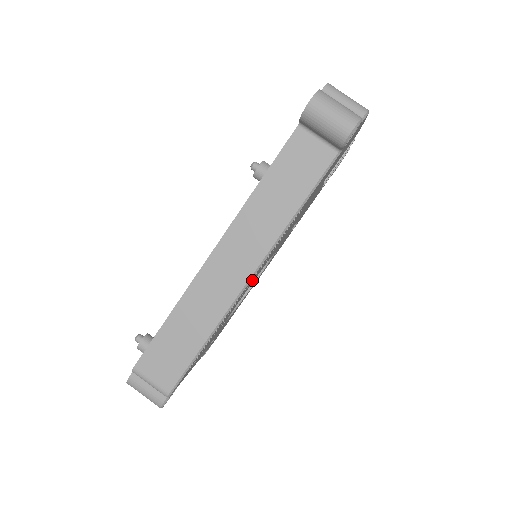
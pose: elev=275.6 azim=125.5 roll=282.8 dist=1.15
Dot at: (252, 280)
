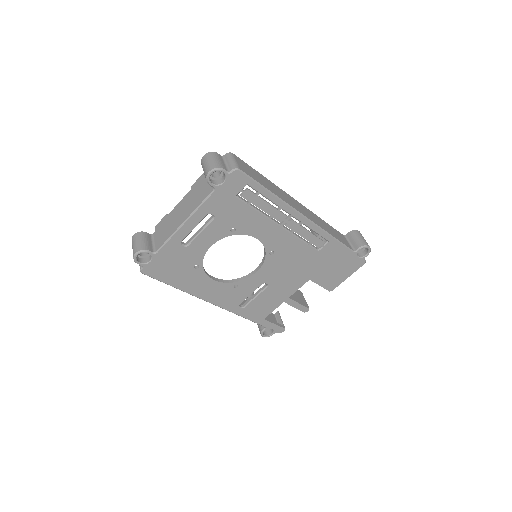
Dot at: (285, 229)
